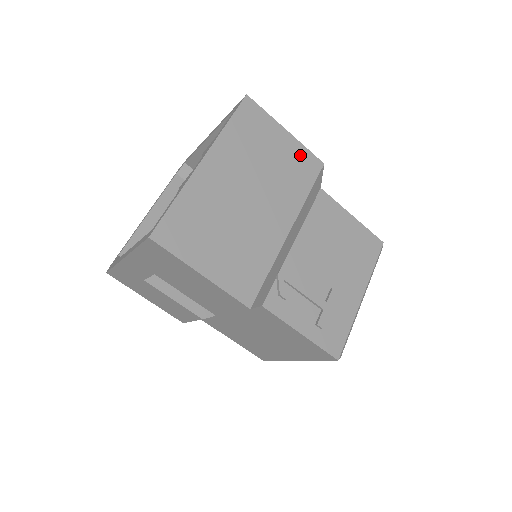
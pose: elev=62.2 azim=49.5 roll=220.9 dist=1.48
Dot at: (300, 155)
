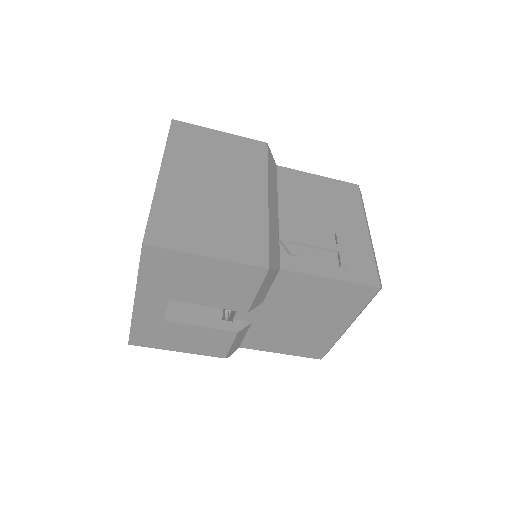
Dot at: (243, 144)
